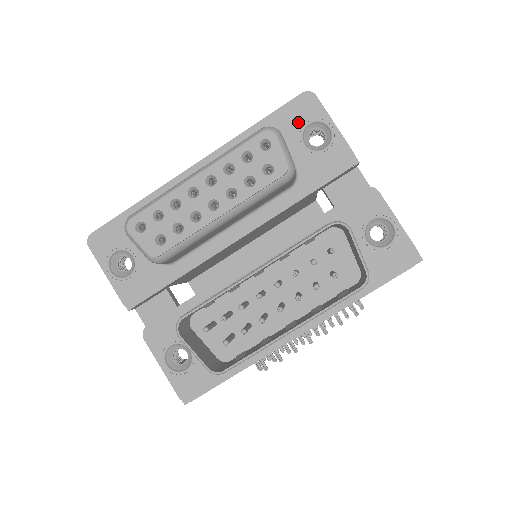
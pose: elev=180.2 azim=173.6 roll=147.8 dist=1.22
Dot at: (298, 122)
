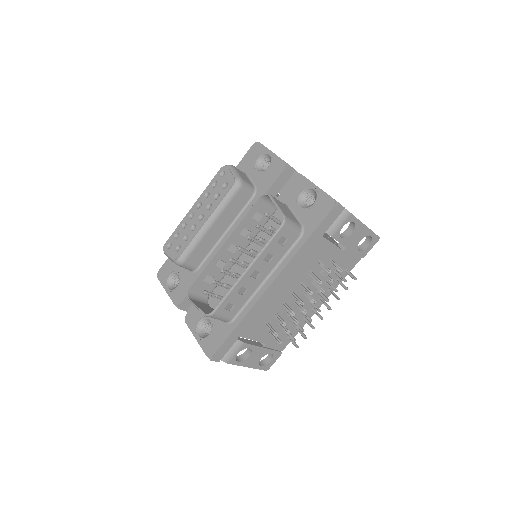
Dot at: (252, 161)
